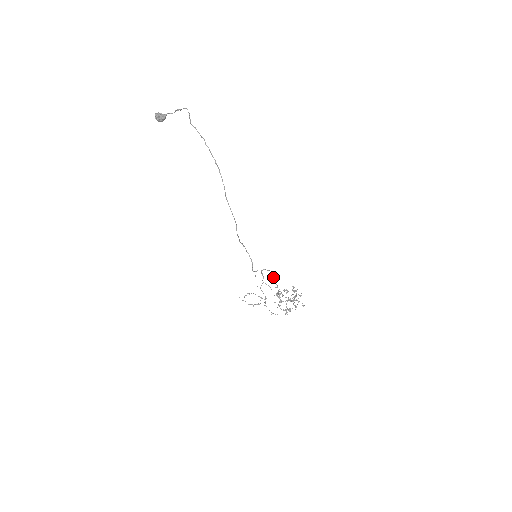
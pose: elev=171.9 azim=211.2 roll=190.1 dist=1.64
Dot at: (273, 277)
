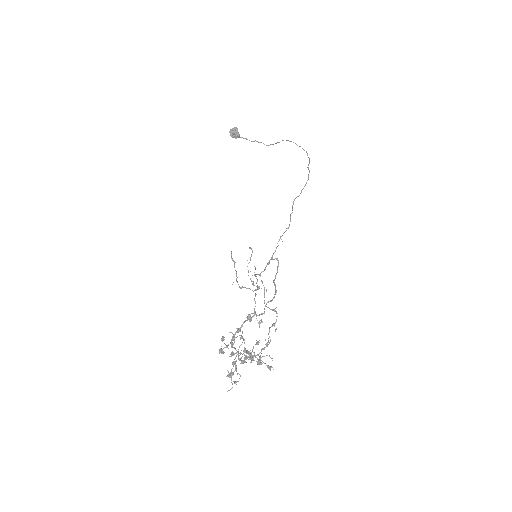
Dot at: (274, 282)
